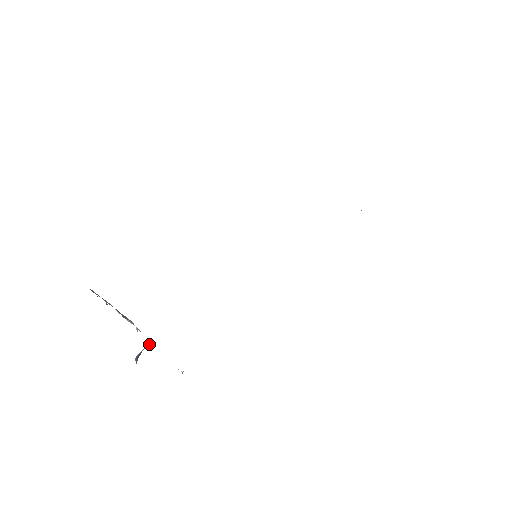
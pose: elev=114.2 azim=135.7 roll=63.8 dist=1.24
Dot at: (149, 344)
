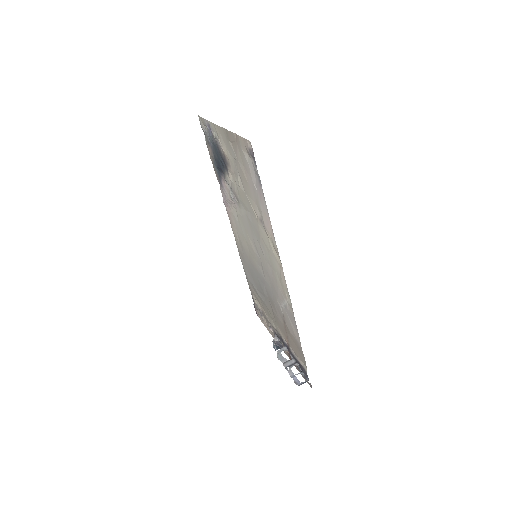
Dot at: (278, 342)
